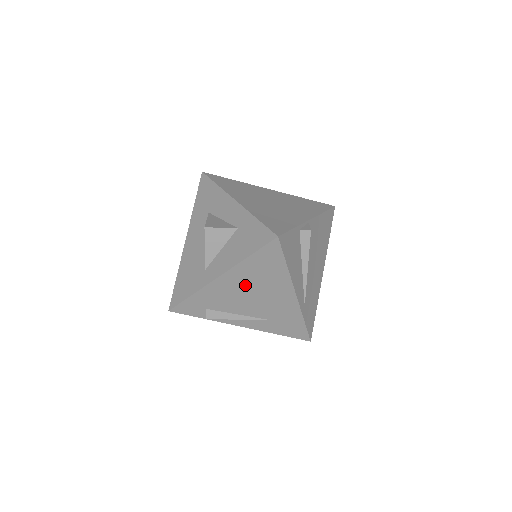
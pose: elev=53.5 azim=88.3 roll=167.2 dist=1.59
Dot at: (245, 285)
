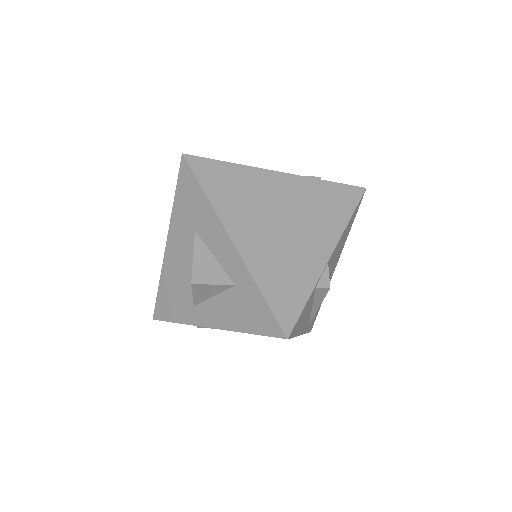
Dot at: occluded
